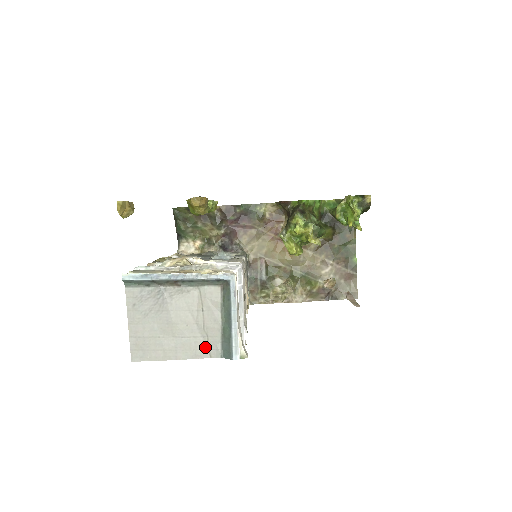
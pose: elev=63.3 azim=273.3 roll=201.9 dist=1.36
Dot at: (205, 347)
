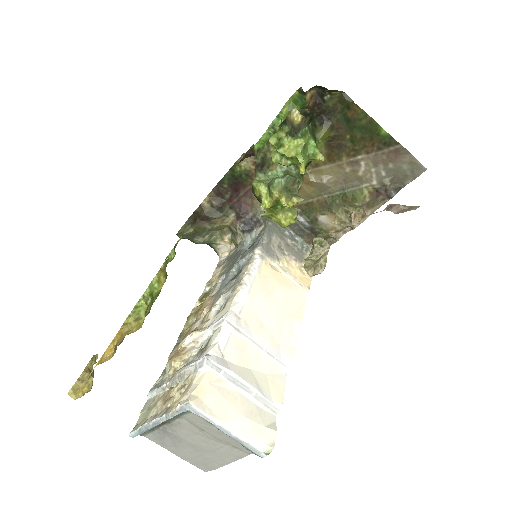
Dot at: (237, 450)
